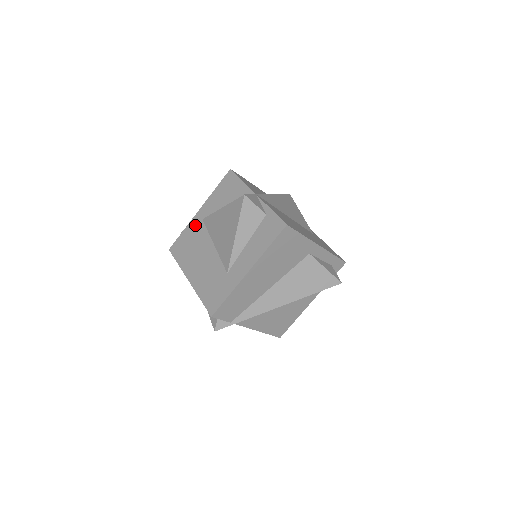
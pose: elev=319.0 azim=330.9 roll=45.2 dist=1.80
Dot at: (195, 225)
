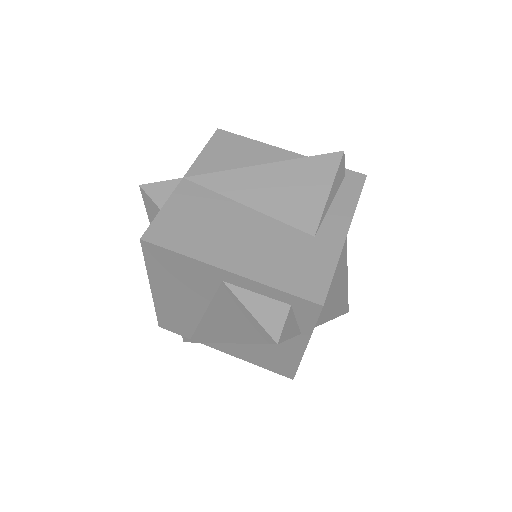
Dot at: occluded
